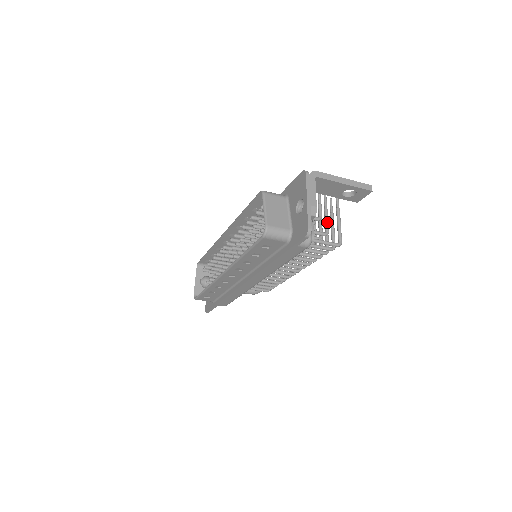
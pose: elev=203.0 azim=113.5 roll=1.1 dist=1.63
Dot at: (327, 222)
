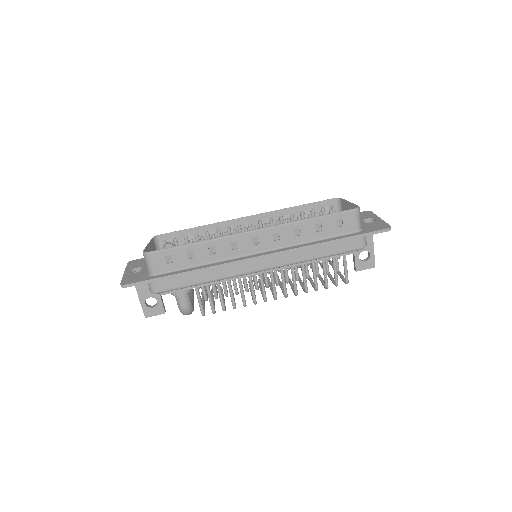
Dot at: occluded
